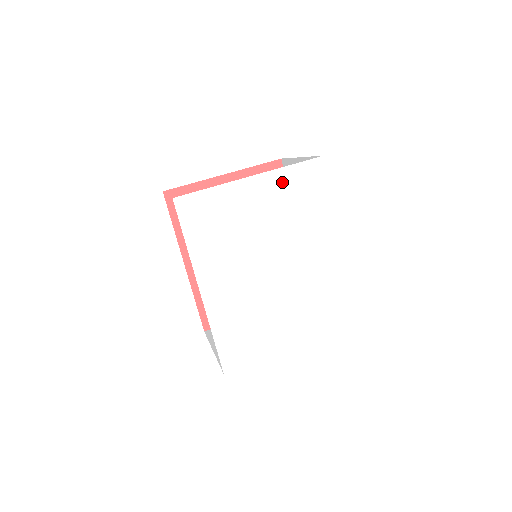
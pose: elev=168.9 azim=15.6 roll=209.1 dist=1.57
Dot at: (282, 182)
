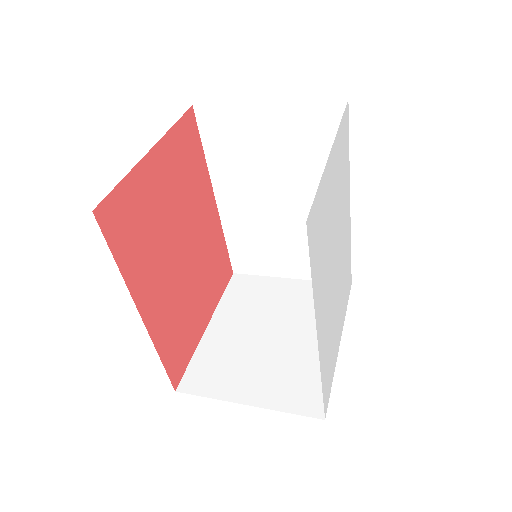
Dot at: (339, 146)
